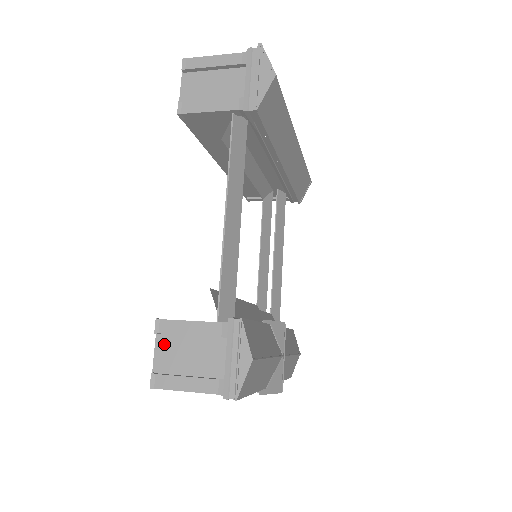
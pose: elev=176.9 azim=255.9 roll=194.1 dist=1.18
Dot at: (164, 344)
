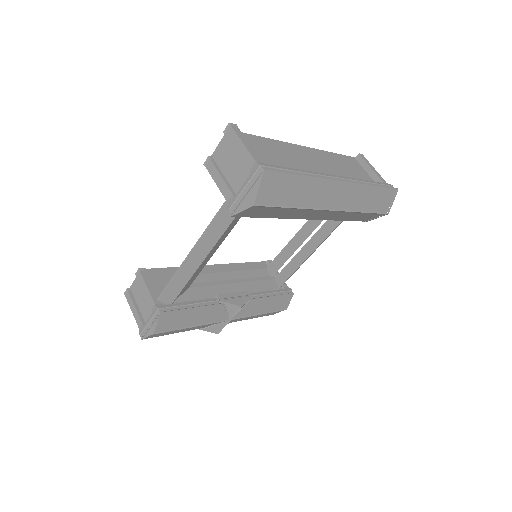
Dot at: (138, 282)
